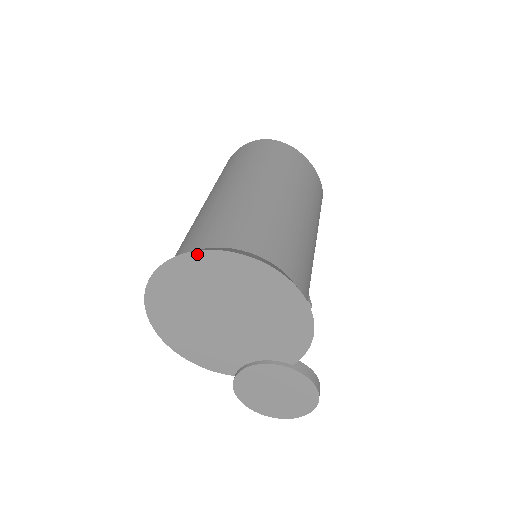
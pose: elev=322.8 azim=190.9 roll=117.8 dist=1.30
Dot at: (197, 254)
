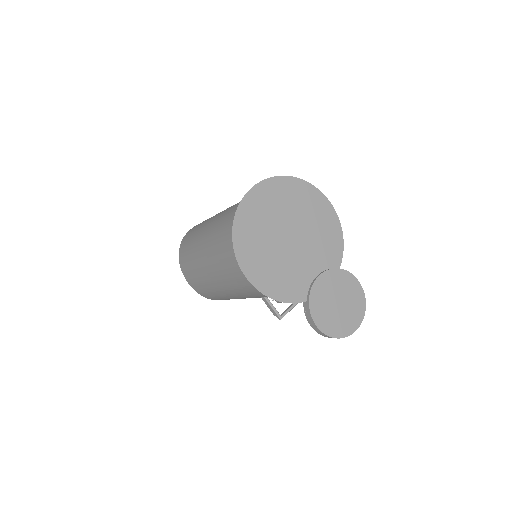
Dot at: (264, 183)
